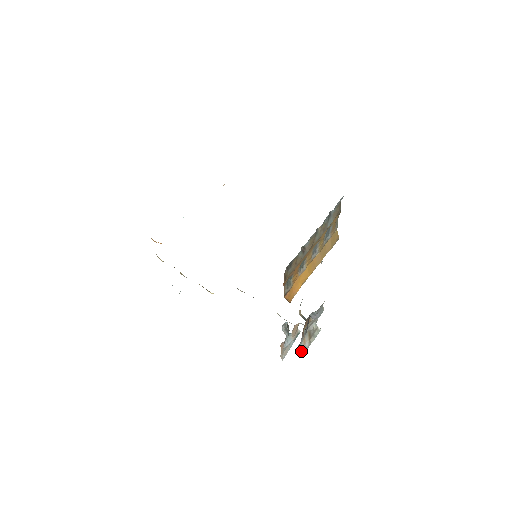
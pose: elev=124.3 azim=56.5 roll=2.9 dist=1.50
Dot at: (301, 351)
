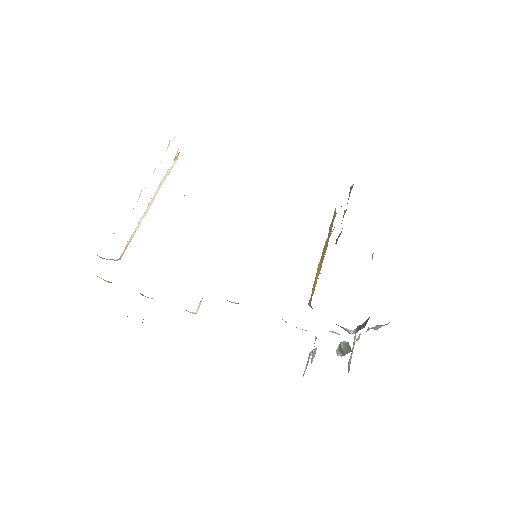
Dot at: (348, 368)
